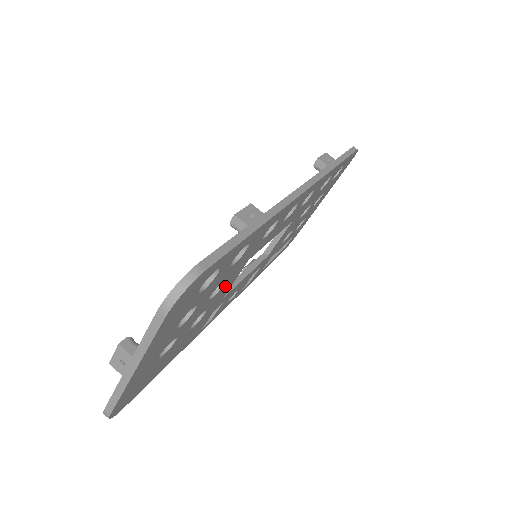
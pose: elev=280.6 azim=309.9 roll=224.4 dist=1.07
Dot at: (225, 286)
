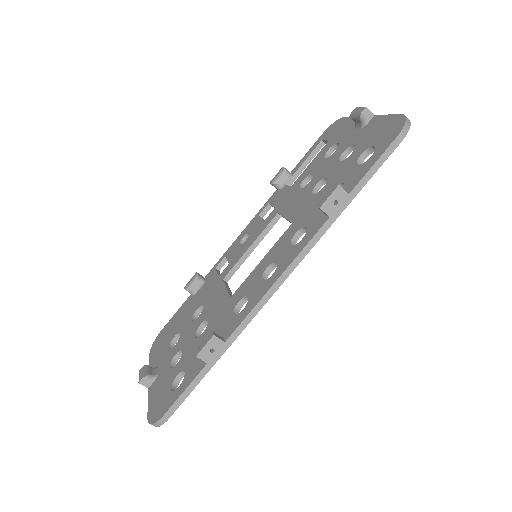
Dot at: occluded
